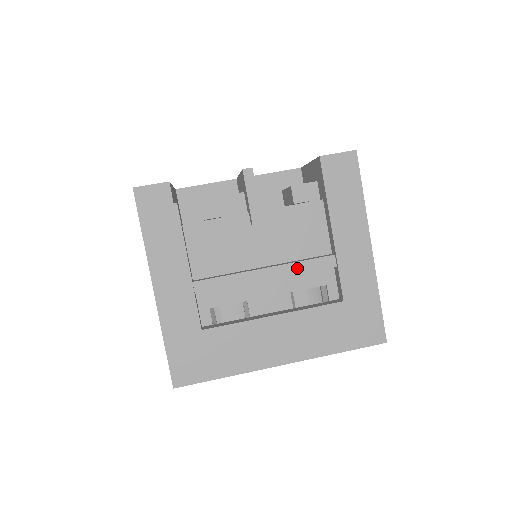
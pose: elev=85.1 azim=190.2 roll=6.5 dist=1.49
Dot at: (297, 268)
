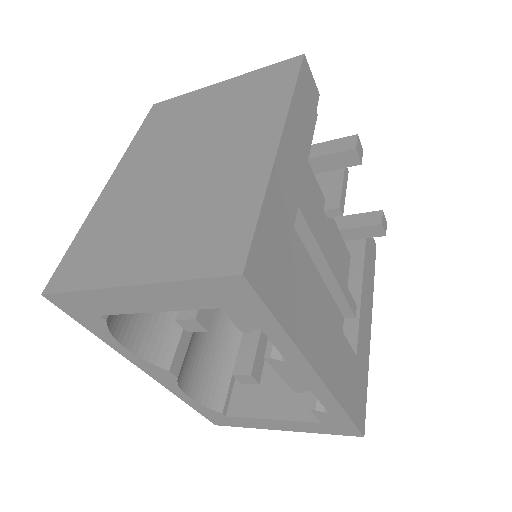
Dot at: (343, 285)
